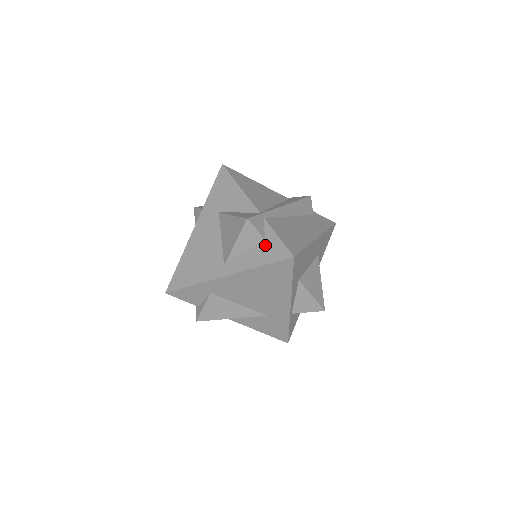
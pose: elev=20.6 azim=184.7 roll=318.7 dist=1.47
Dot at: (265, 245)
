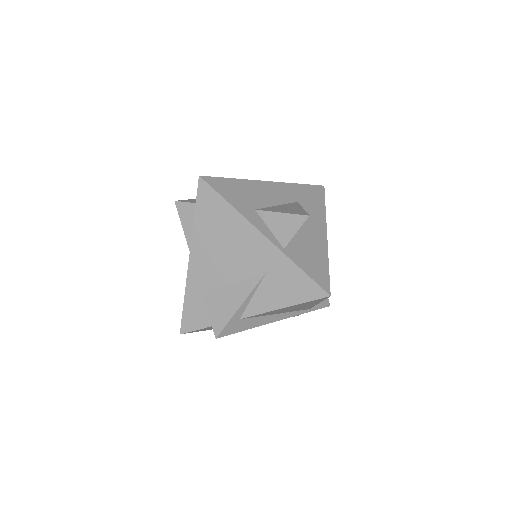
Dot at: occluded
